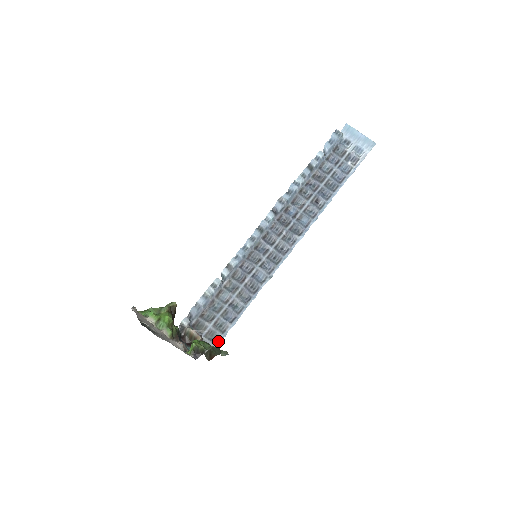
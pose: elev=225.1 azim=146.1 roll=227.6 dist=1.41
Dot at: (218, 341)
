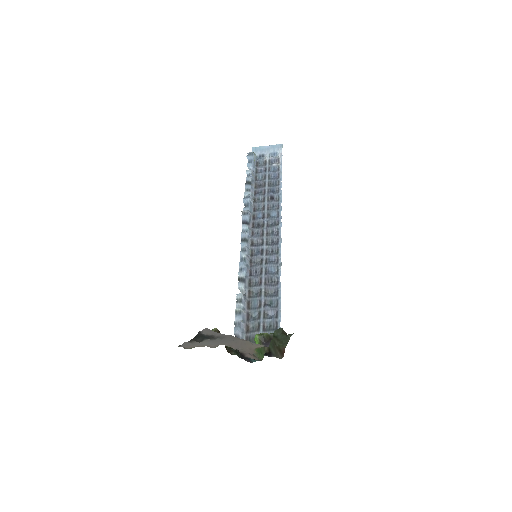
Dot at: occluded
